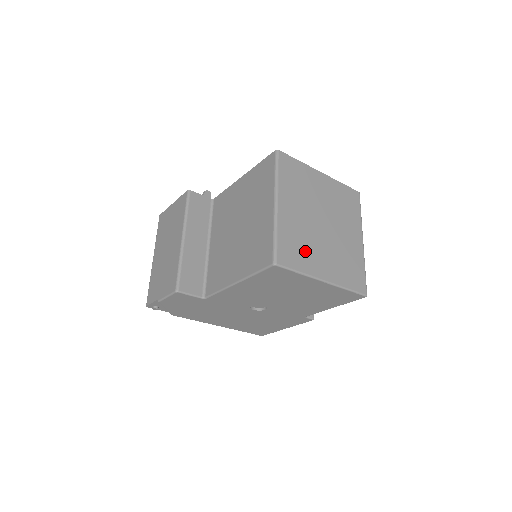
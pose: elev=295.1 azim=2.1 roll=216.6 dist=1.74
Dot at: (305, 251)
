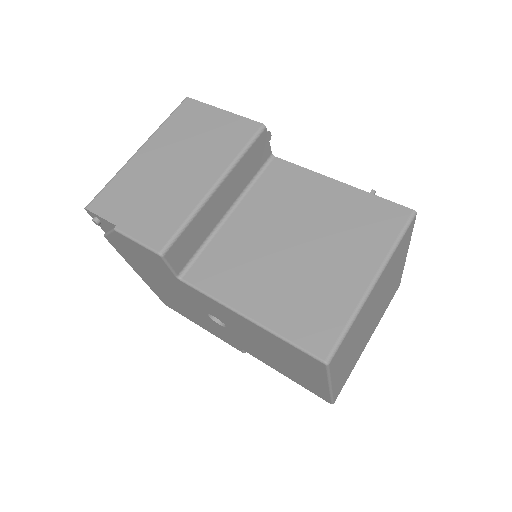
Dot at: (347, 350)
